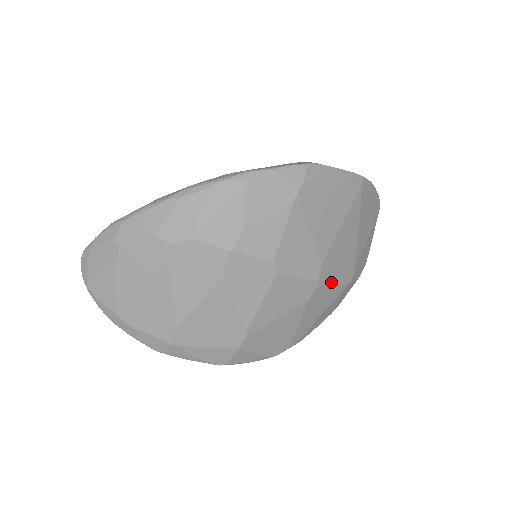
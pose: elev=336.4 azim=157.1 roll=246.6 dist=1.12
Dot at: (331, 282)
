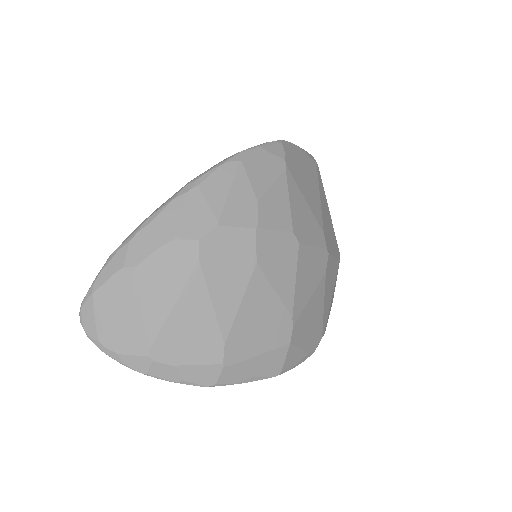
Dot at: (332, 254)
